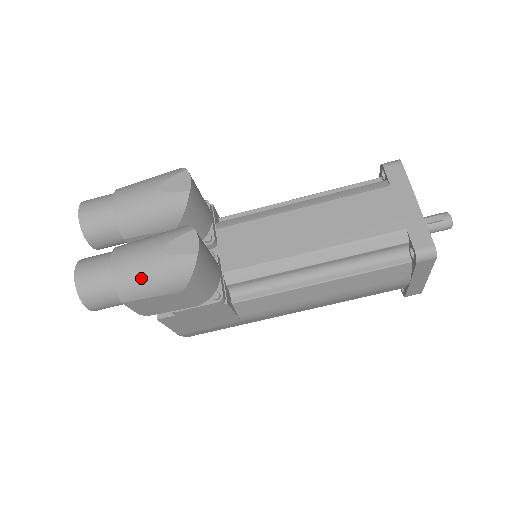
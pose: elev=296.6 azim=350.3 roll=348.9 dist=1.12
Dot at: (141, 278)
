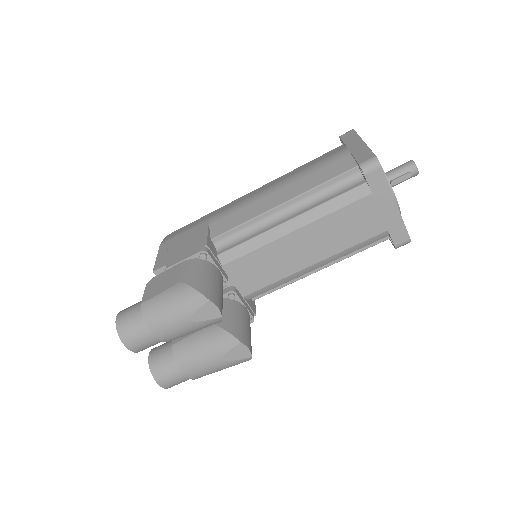
Dot at: occluded
